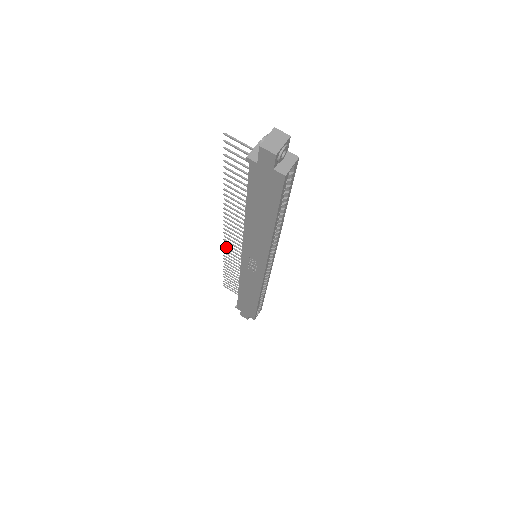
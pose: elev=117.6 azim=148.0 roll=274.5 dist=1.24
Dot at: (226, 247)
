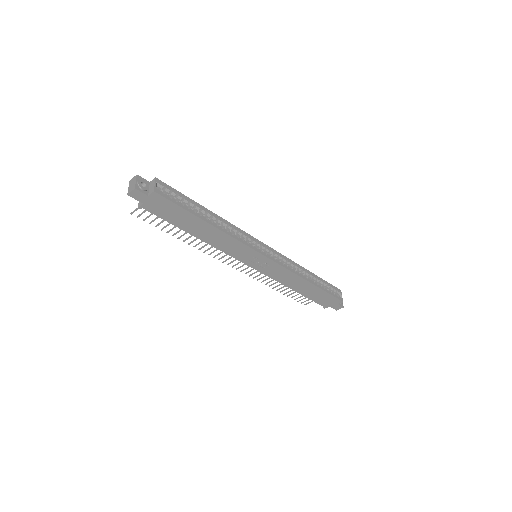
Dot at: (250, 275)
